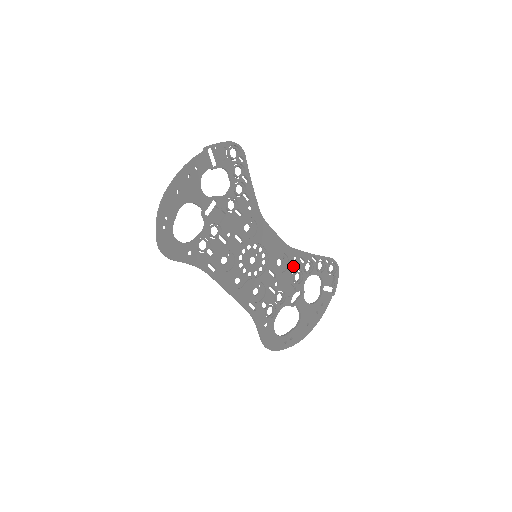
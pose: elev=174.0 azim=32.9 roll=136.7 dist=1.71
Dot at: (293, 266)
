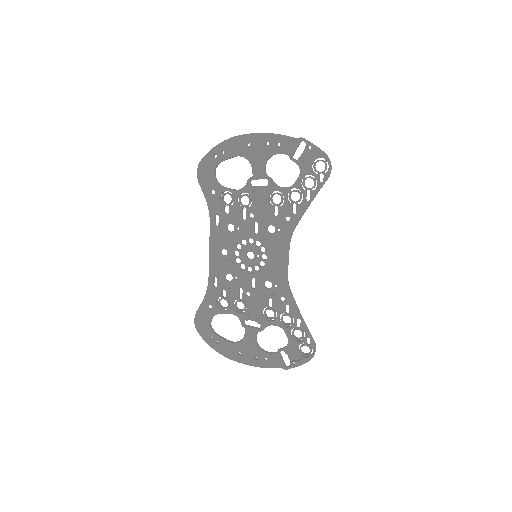
Dot at: (275, 301)
